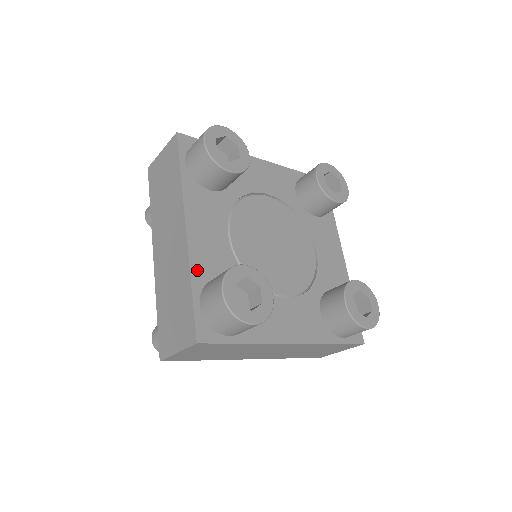
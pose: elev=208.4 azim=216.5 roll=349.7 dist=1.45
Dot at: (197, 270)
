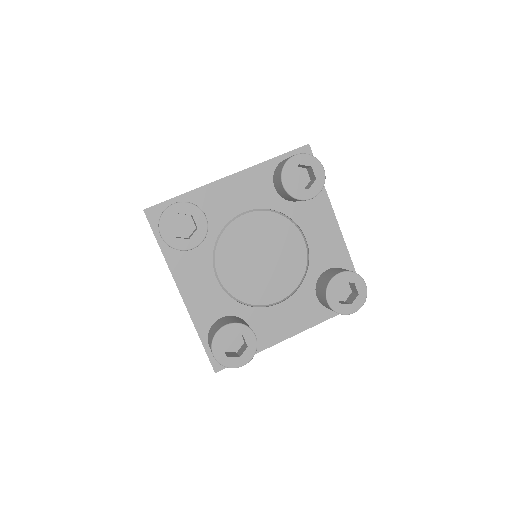
Dot at: (200, 323)
